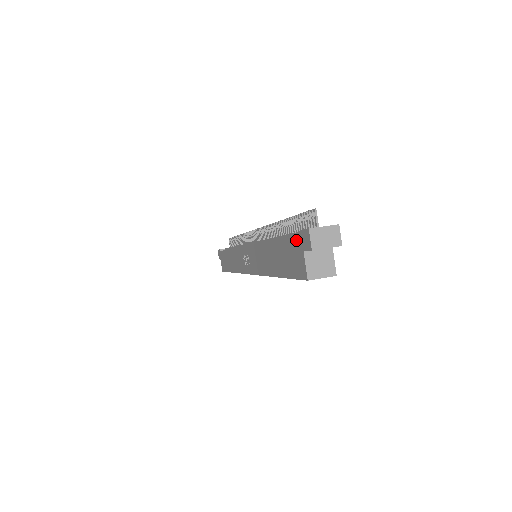
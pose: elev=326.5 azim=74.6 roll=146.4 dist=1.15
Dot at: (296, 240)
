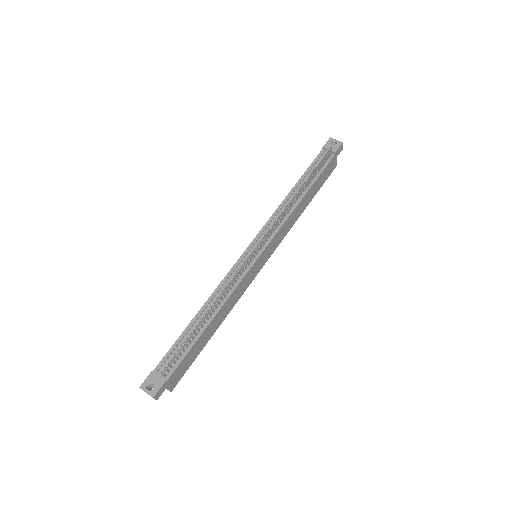
Dot at: (156, 368)
